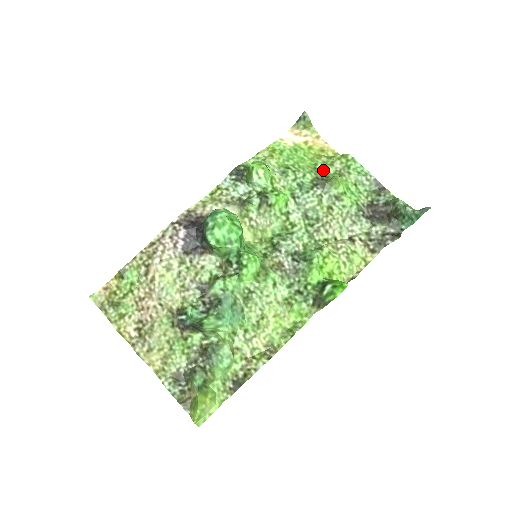
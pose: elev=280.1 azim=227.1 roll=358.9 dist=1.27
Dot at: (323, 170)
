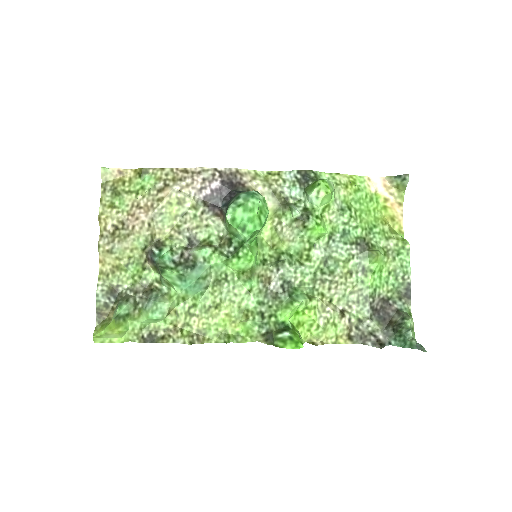
Dot at: (376, 237)
